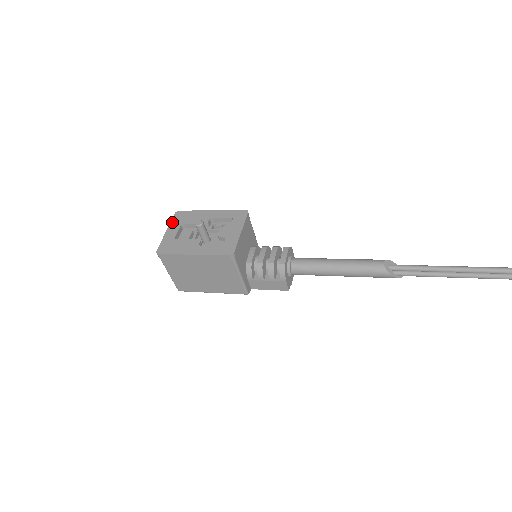
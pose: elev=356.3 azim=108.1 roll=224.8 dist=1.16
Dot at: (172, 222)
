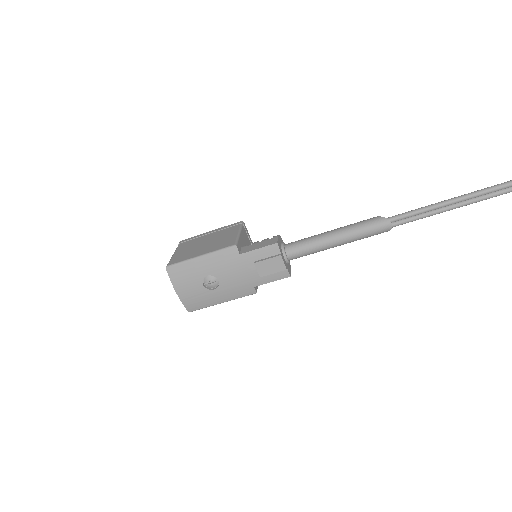
Dot at: occluded
